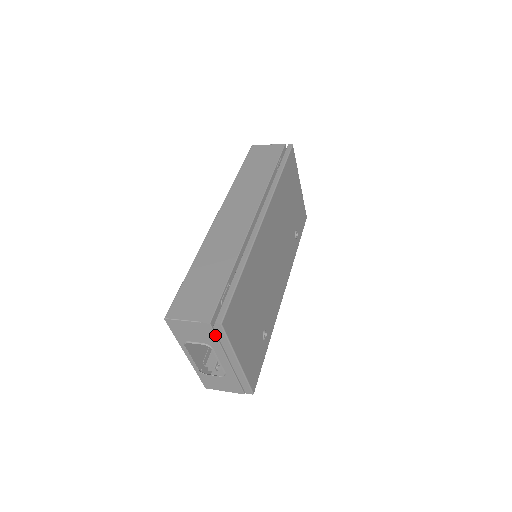
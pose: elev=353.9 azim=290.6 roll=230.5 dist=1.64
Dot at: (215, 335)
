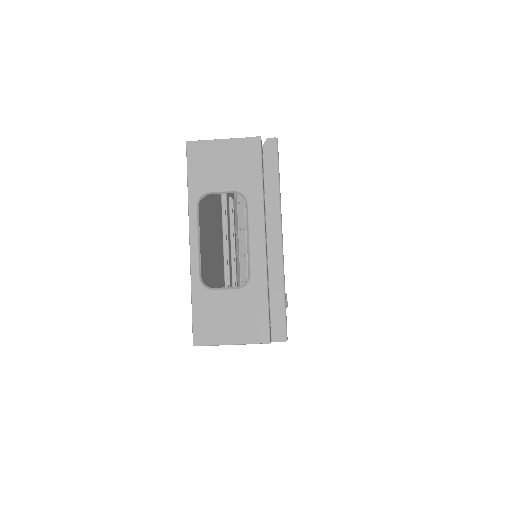
Dot at: (261, 165)
